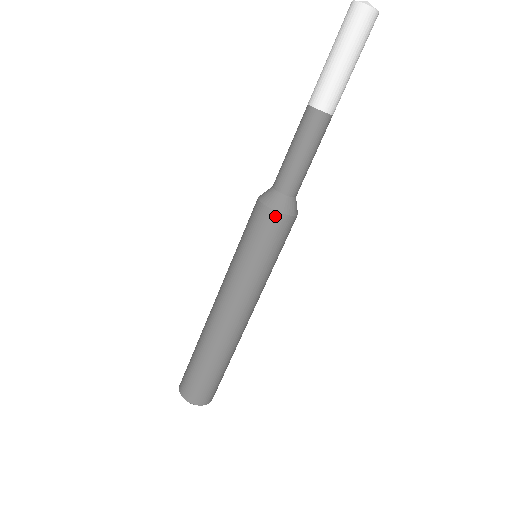
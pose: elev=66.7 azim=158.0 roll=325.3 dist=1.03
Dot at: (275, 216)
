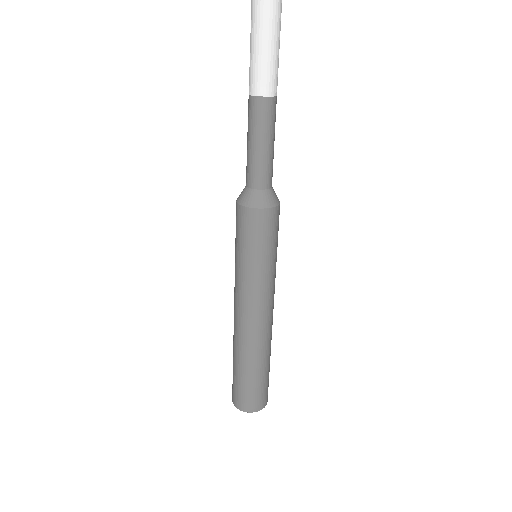
Dot at: (258, 213)
